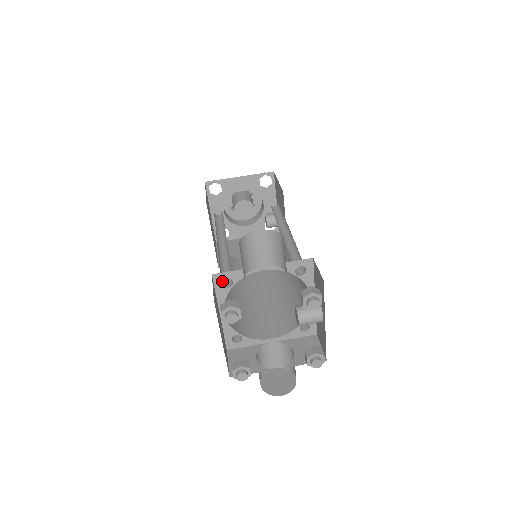
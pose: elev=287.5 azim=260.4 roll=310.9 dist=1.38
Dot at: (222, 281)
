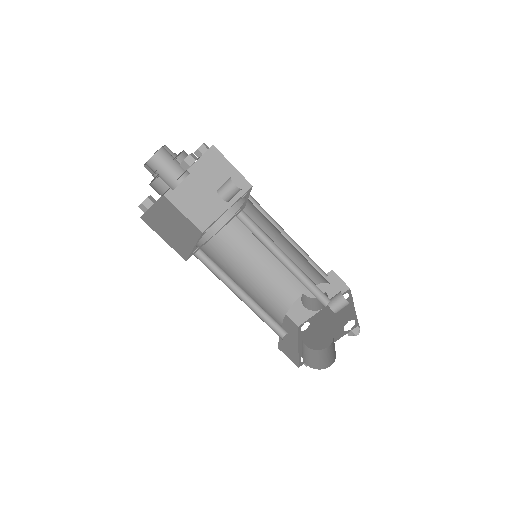
Dot at: (278, 334)
